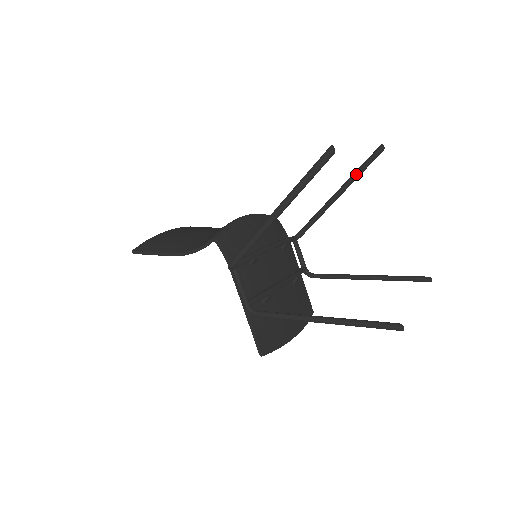
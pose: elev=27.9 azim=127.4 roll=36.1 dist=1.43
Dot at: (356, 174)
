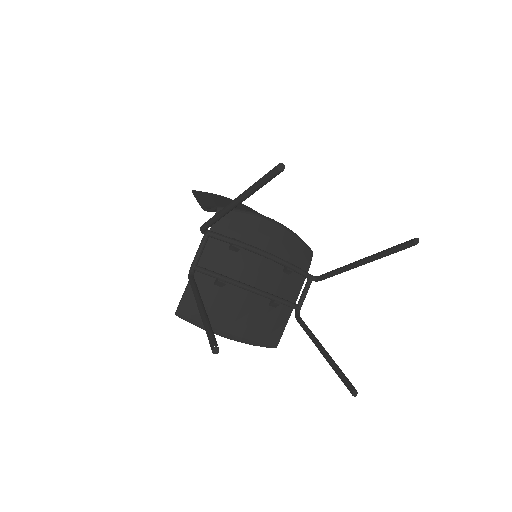
Dot at: (382, 252)
